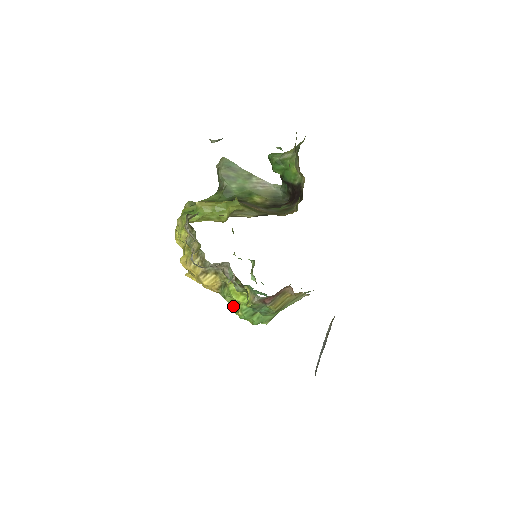
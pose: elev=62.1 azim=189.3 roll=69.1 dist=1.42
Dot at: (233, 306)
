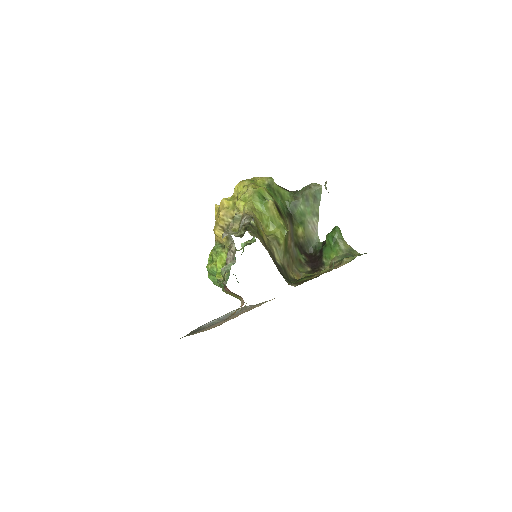
Dot at: (212, 256)
